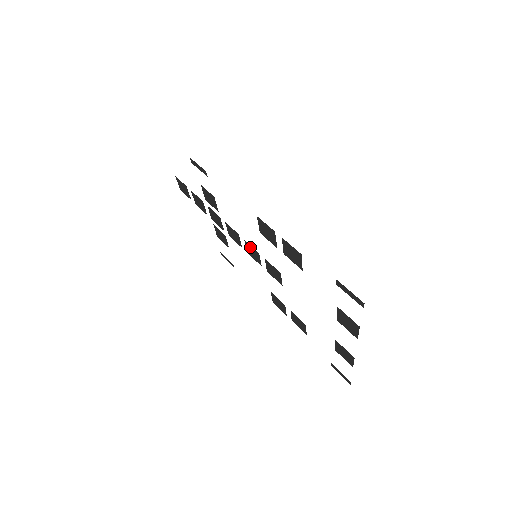
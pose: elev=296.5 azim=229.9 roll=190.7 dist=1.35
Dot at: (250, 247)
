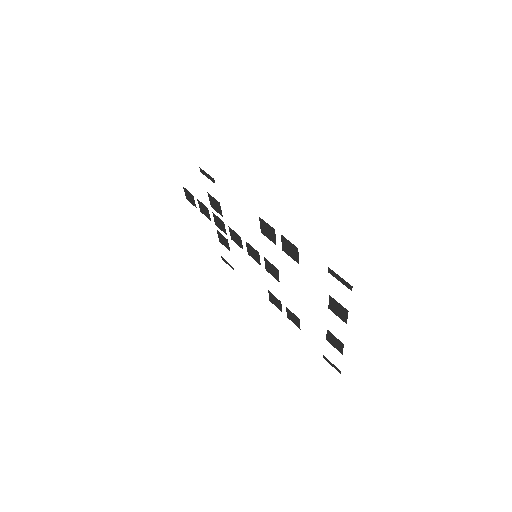
Dot at: (251, 248)
